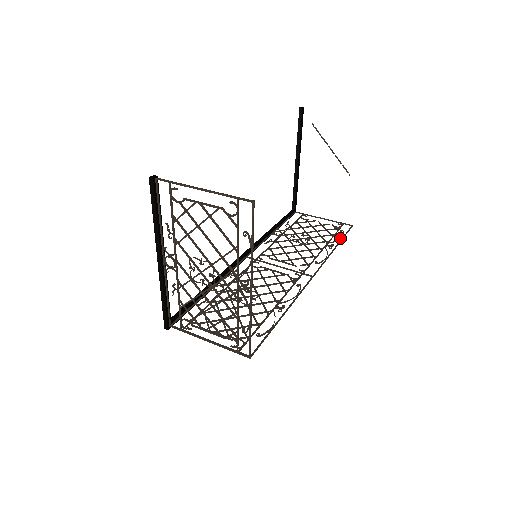
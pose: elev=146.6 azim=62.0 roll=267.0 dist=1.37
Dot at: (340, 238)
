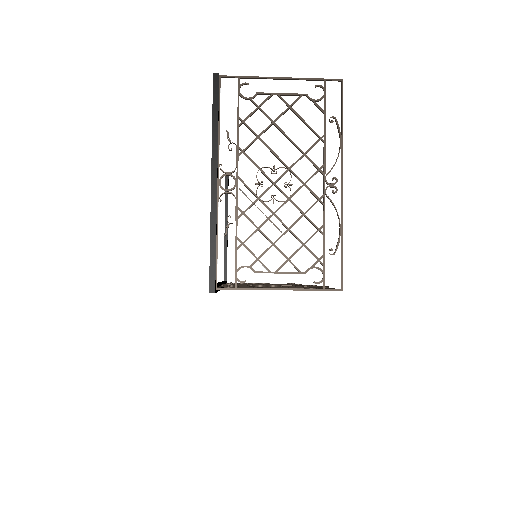
Dot at: (294, 283)
